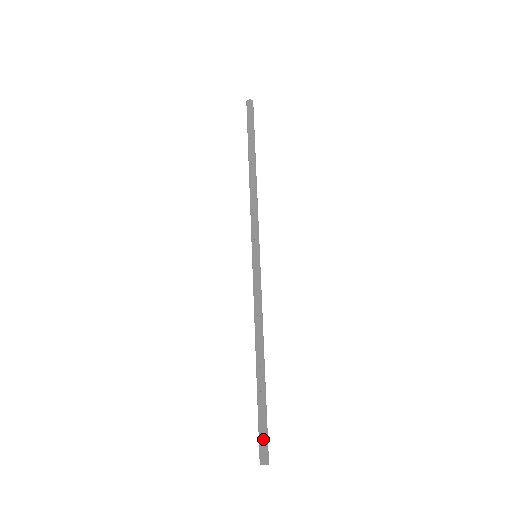
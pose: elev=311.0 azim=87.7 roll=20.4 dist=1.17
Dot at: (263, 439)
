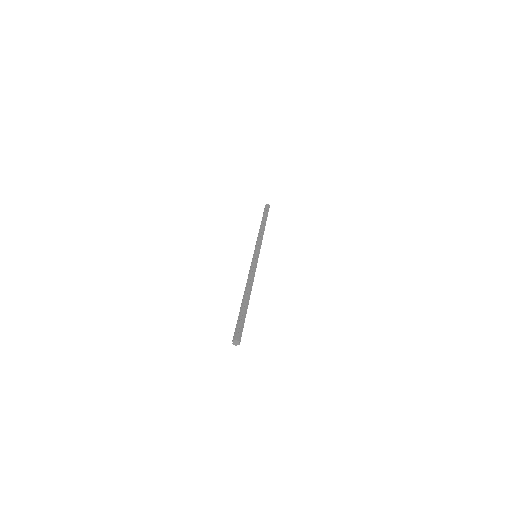
Dot at: (238, 327)
